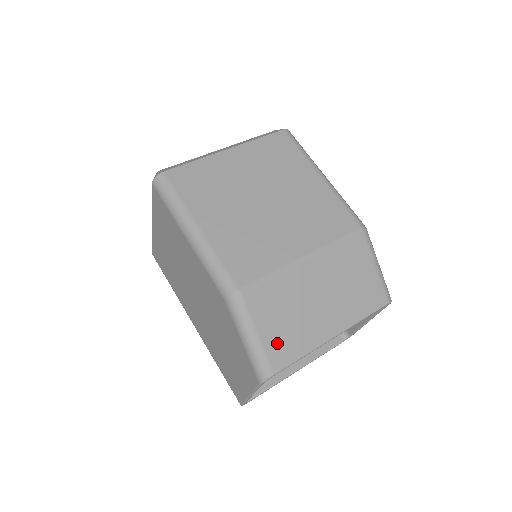
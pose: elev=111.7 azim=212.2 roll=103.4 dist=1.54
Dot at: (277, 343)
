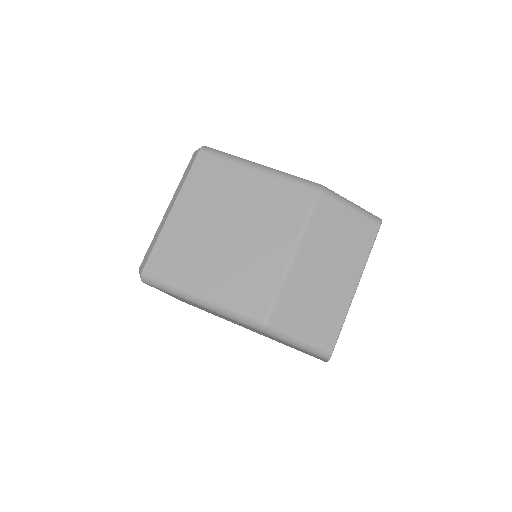
Dot at: (319, 329)
